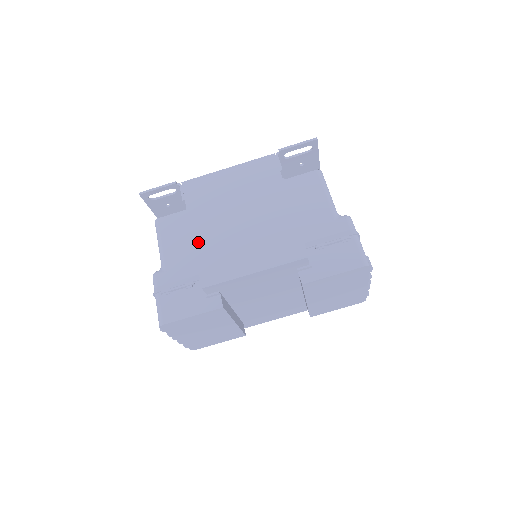
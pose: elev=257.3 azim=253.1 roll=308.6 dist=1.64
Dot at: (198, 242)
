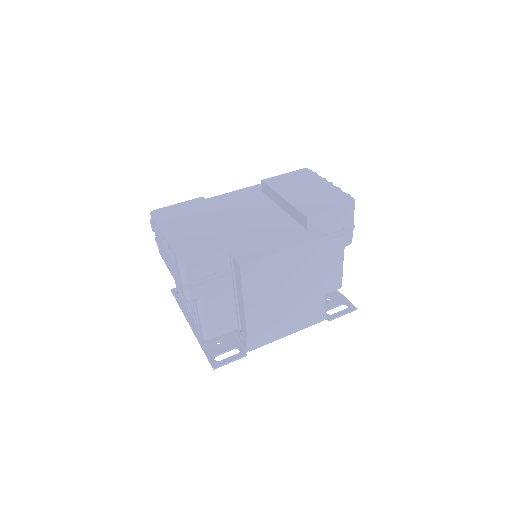
Dot at: occluded
